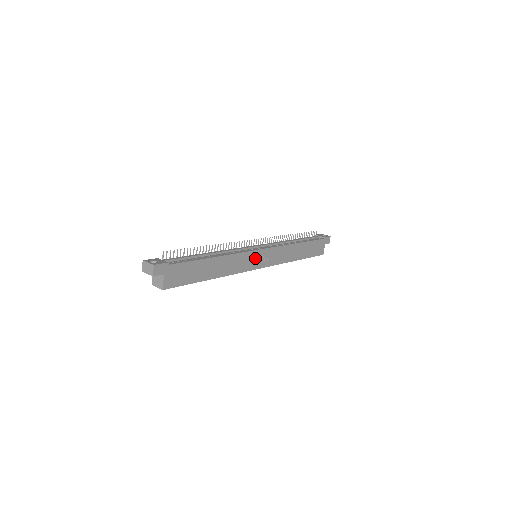
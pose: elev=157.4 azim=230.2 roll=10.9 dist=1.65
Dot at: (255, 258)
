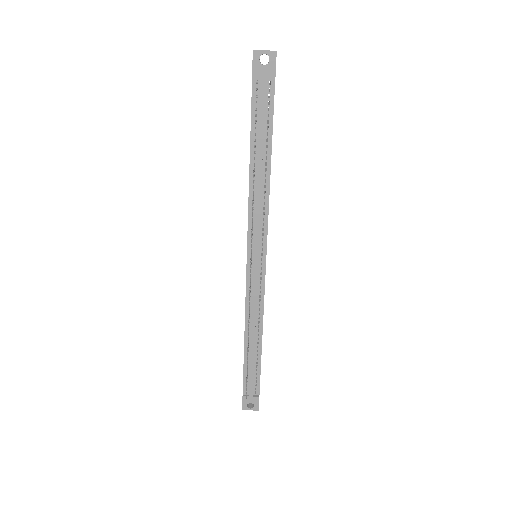
Dot at: occluded
